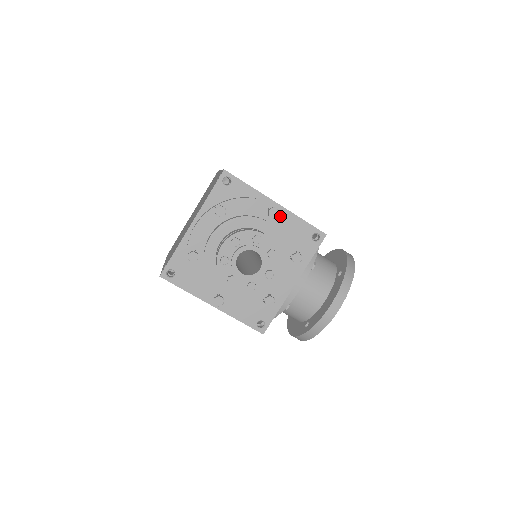
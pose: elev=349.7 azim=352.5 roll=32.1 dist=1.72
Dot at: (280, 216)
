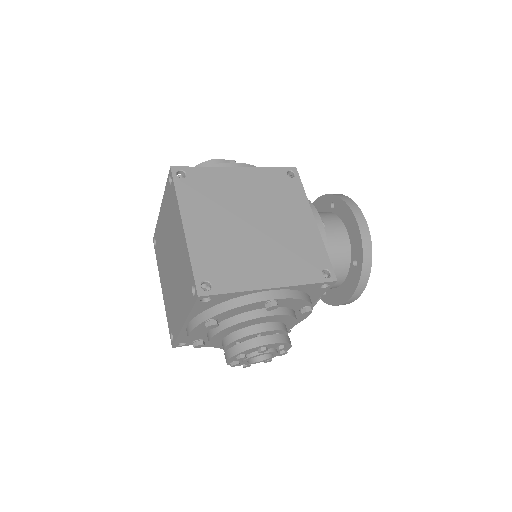
Dot at: (280, 301)
